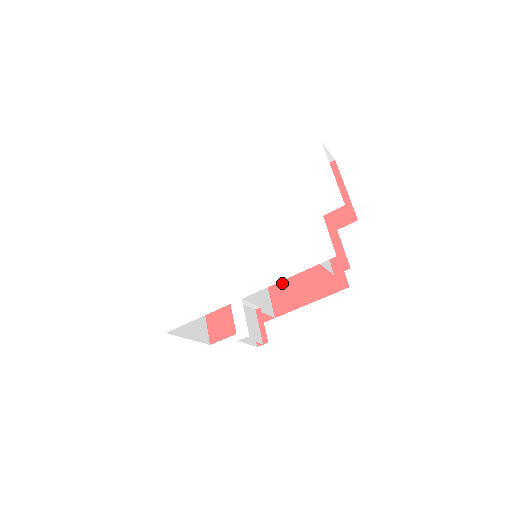
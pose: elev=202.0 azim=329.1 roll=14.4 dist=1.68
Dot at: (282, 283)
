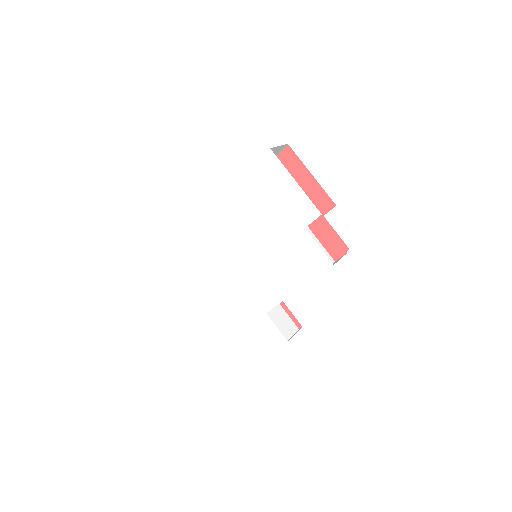
Dot at: occluded
